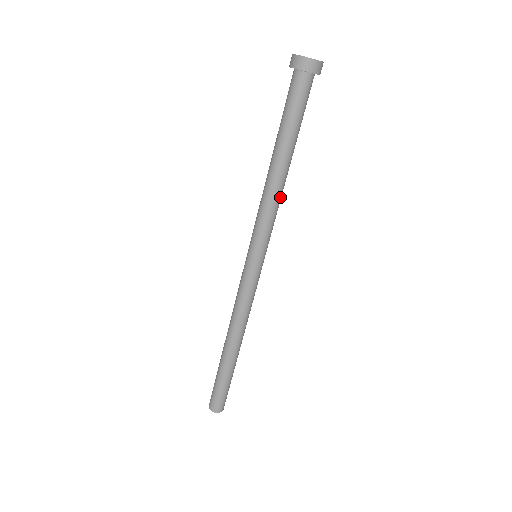
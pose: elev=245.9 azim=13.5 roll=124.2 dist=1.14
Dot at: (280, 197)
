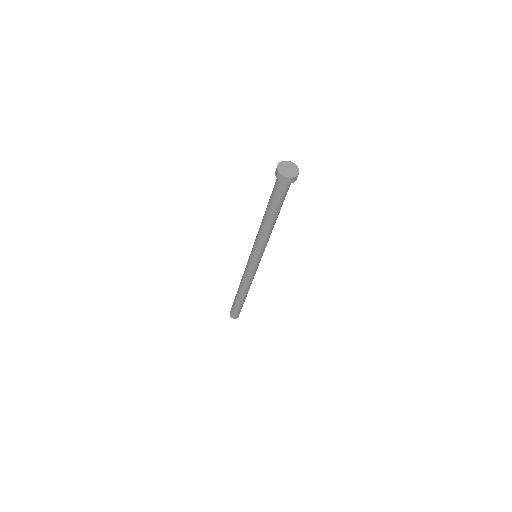
Dot at: occluded
